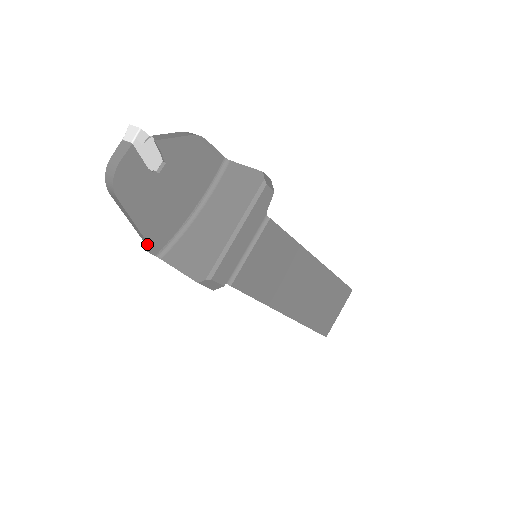
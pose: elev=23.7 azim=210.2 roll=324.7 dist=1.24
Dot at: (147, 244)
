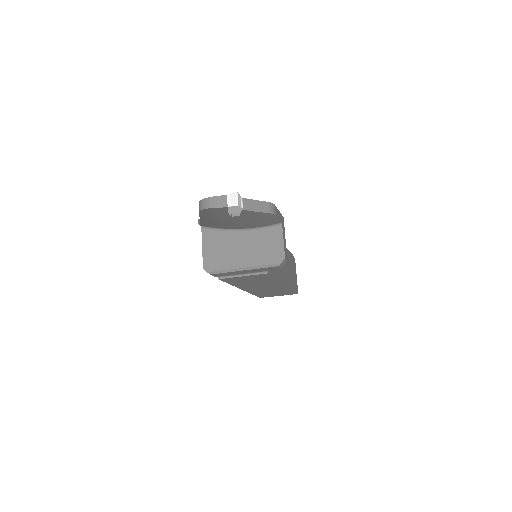
Dot at: occluded
